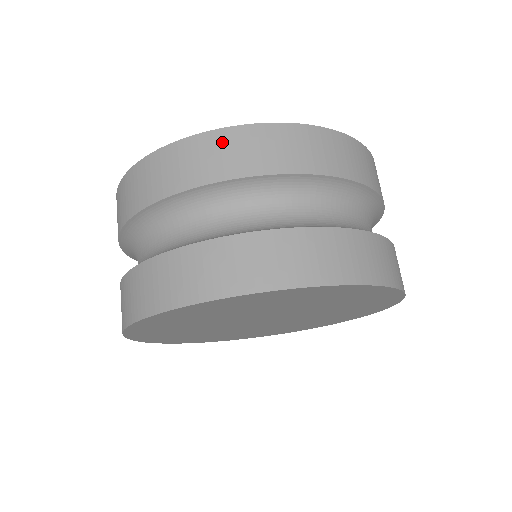
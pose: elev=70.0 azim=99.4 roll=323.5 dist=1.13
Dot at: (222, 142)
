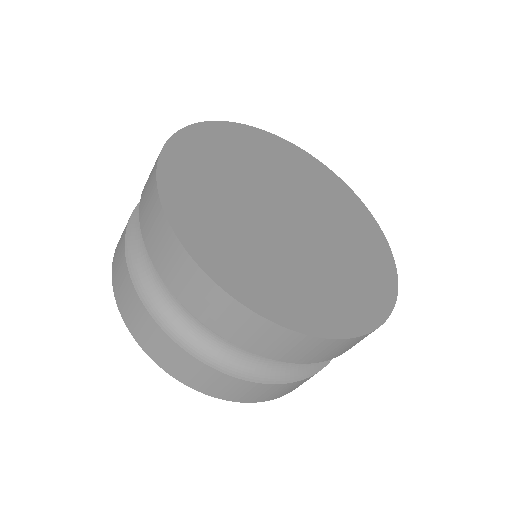
Dot at: (261, 329)
